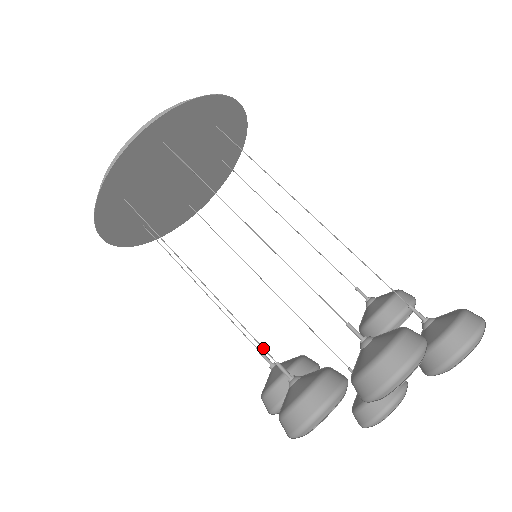
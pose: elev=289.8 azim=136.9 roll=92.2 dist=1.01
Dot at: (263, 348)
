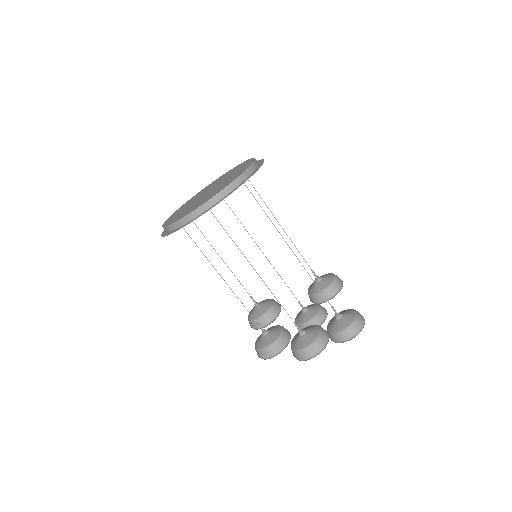
Dot at: (252, 316)
